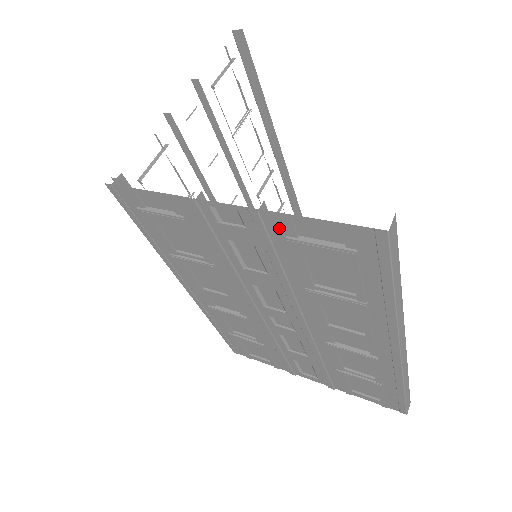
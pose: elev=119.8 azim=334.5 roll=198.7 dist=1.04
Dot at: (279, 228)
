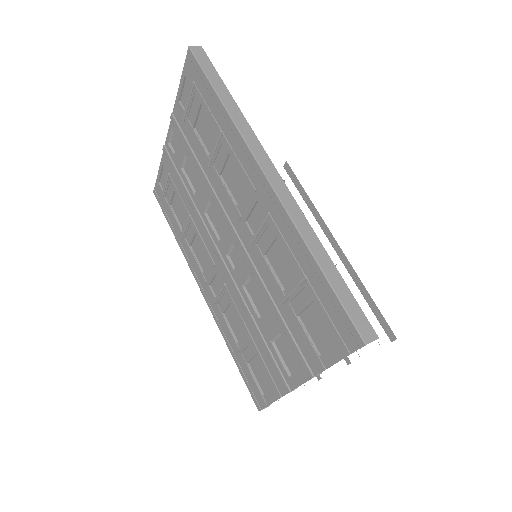
Dot at: (180, 117)
